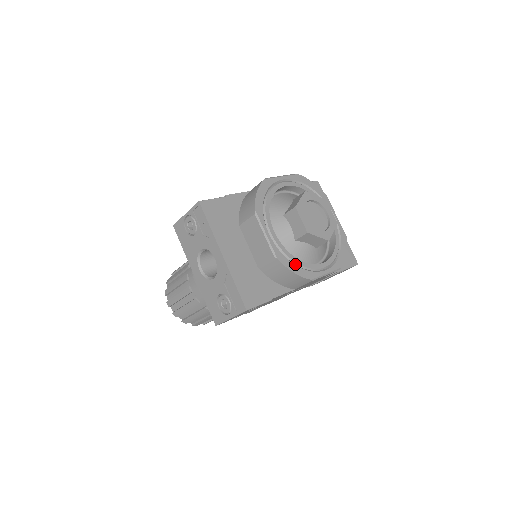
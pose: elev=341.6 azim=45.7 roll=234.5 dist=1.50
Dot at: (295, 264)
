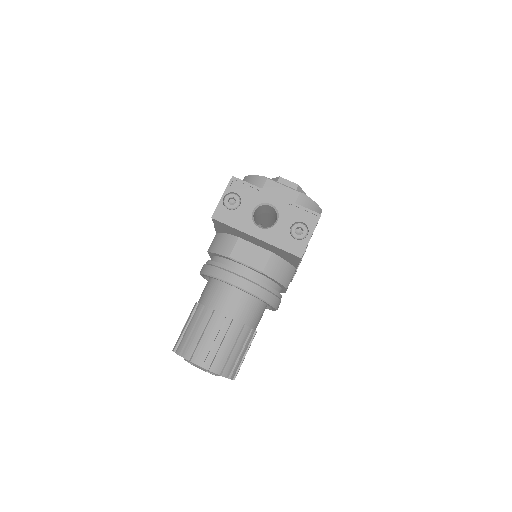
Dot at: occluded
